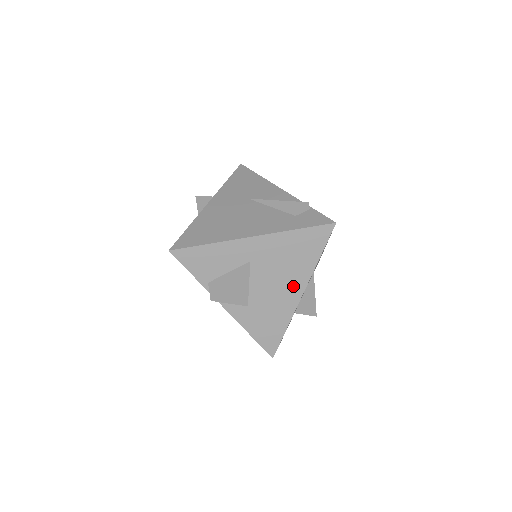
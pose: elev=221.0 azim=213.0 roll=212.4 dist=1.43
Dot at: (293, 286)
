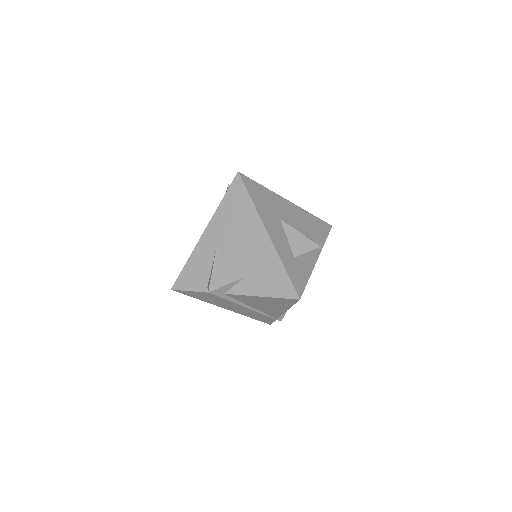
Dot at: (256, 234)
